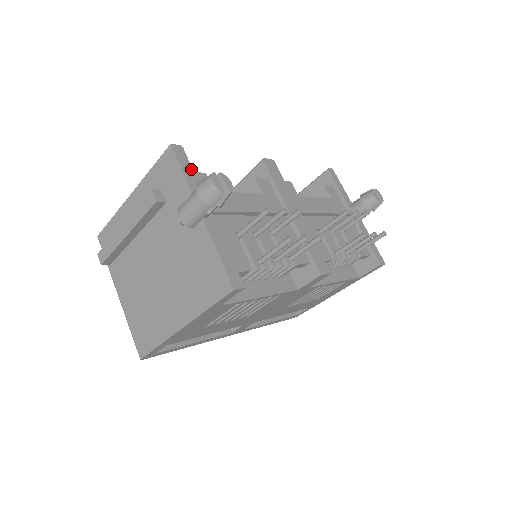
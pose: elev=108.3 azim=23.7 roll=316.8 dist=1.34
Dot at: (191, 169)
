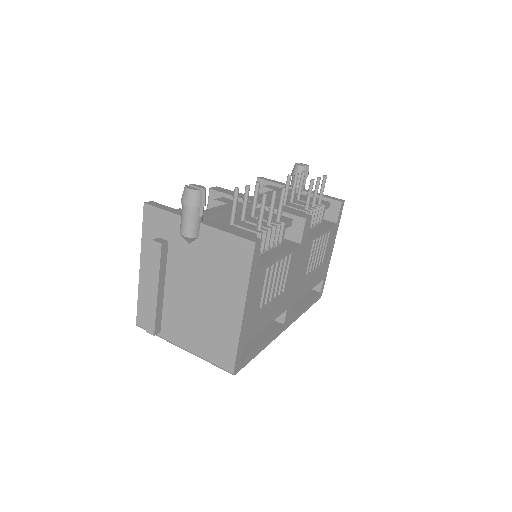
Dot at: (169, 207)
